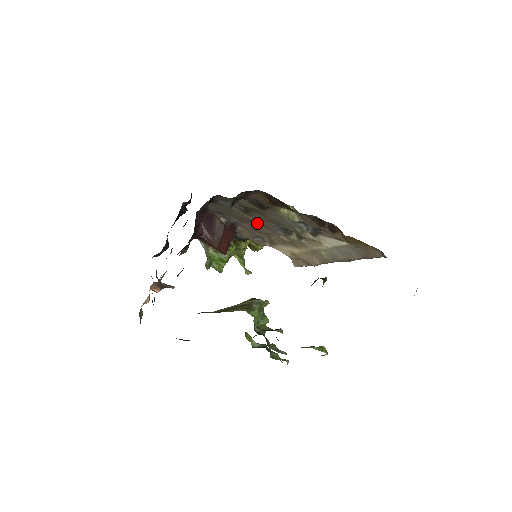
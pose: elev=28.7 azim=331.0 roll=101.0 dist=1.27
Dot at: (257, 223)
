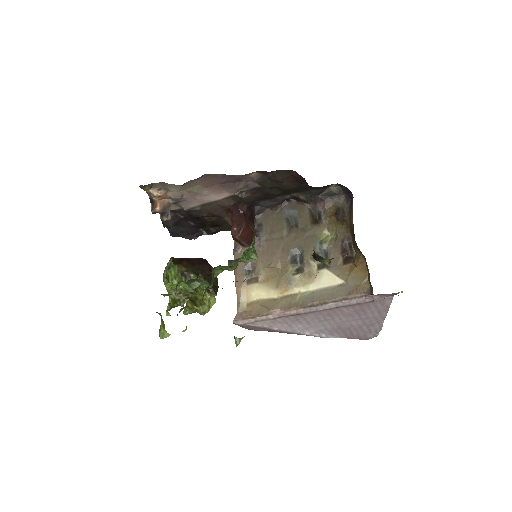
Dot at: (282, 242)
